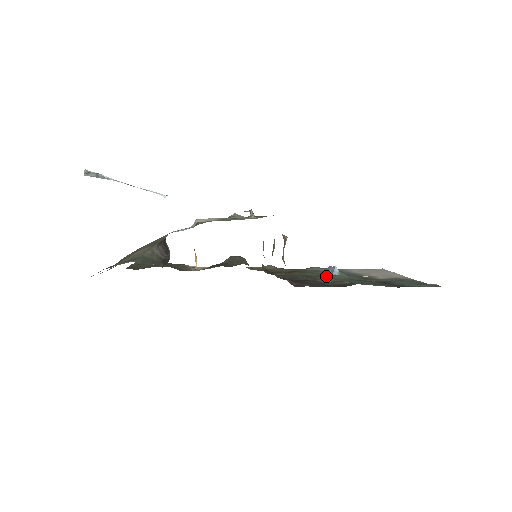
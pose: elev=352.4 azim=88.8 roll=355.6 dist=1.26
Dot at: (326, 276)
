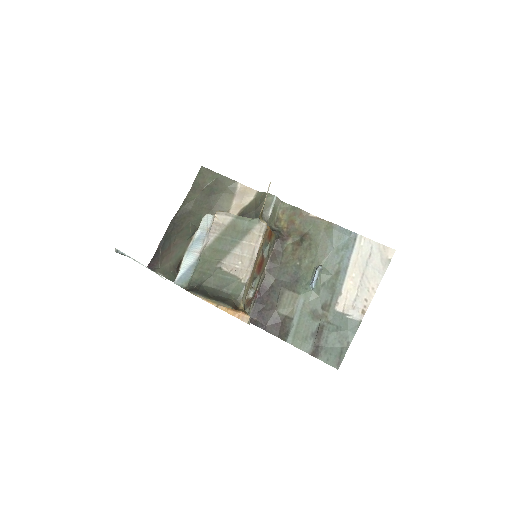
Dot at: (300, 290)
